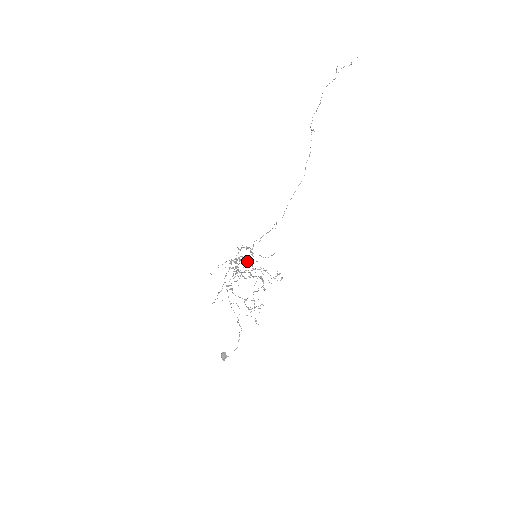
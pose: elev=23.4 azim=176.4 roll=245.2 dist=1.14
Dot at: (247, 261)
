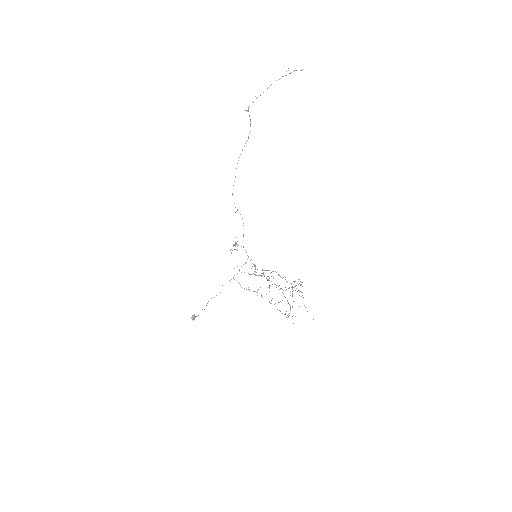
Dot at: occluded
